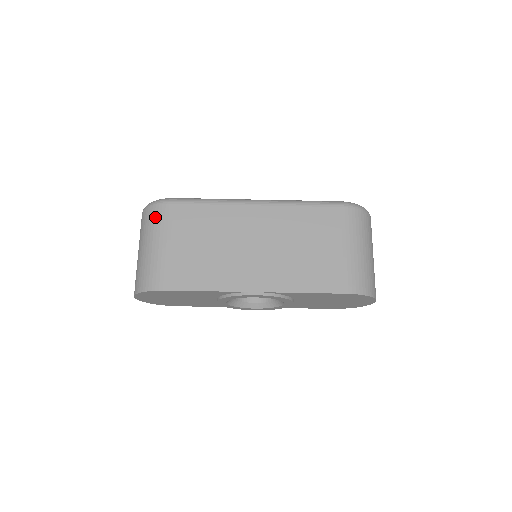
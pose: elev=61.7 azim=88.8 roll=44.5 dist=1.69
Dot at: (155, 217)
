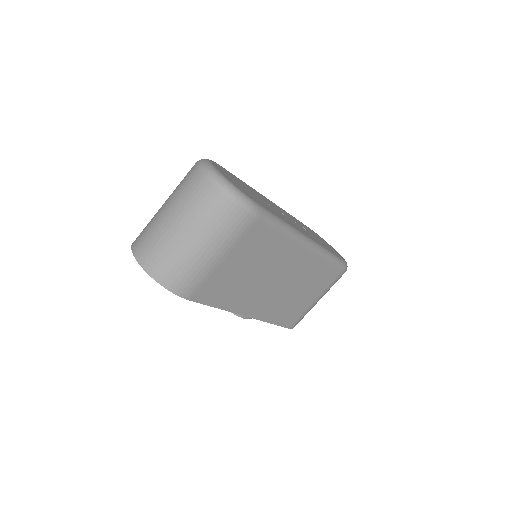
Dot at: (231, 222)
